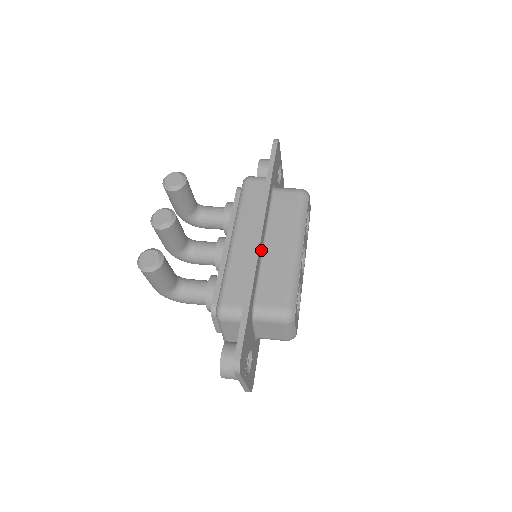
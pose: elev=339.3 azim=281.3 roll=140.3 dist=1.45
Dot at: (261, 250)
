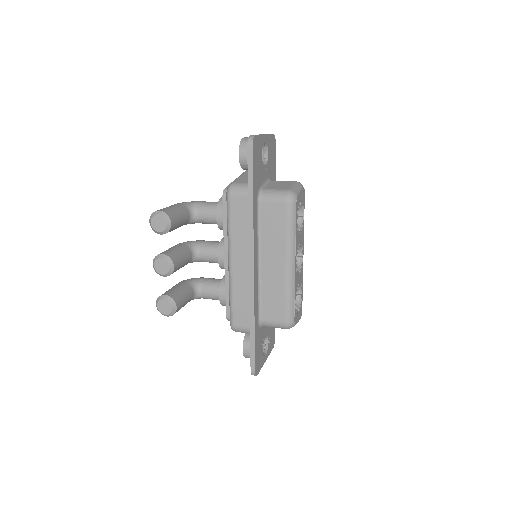
Dot at: (257, 272)
